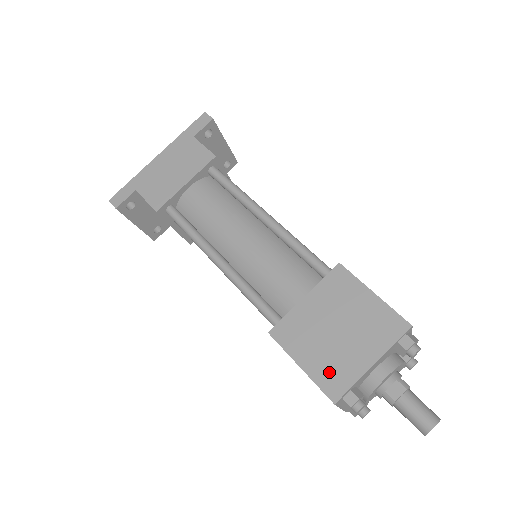
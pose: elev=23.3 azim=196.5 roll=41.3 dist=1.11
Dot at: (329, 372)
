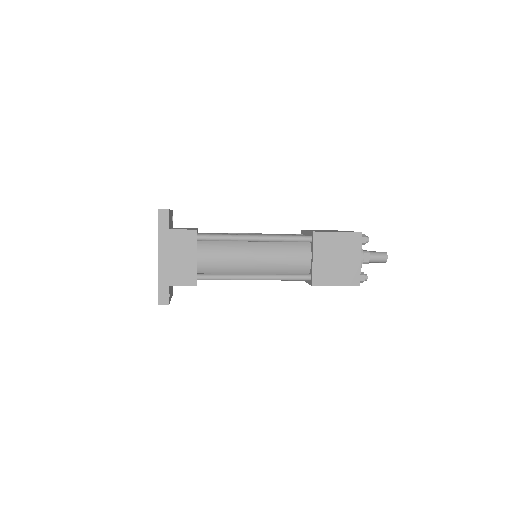
Dot at: (348, 277)
